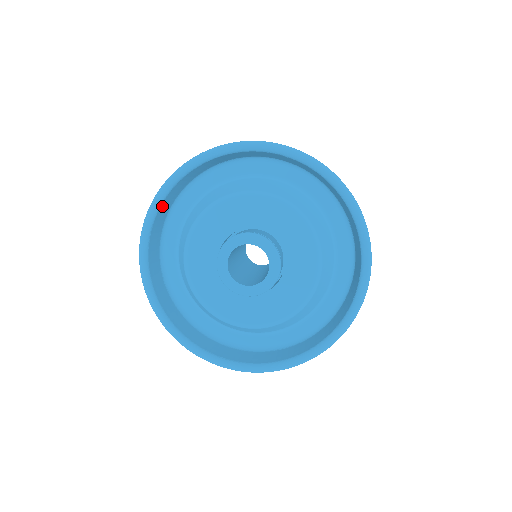
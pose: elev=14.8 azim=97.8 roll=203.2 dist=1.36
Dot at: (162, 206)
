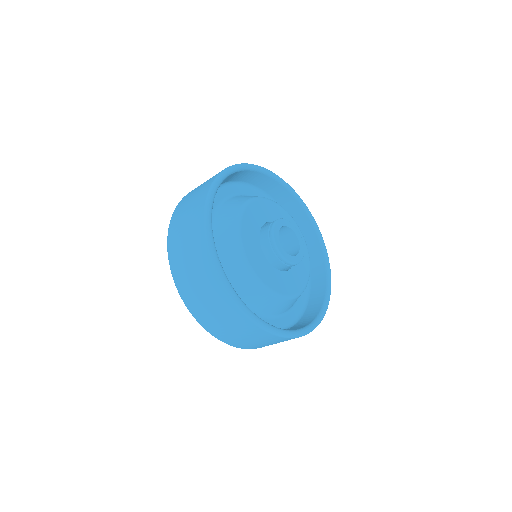
Dot at: occluded
